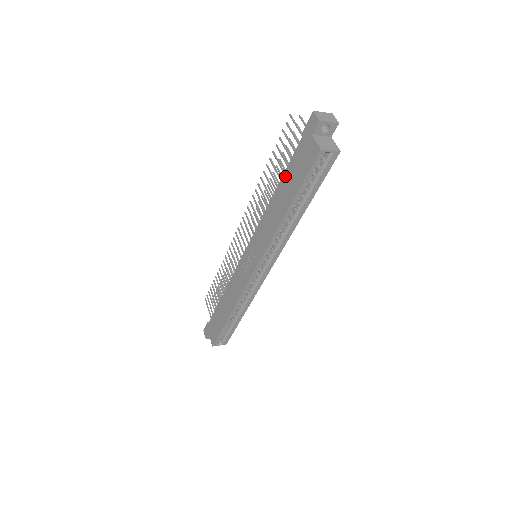
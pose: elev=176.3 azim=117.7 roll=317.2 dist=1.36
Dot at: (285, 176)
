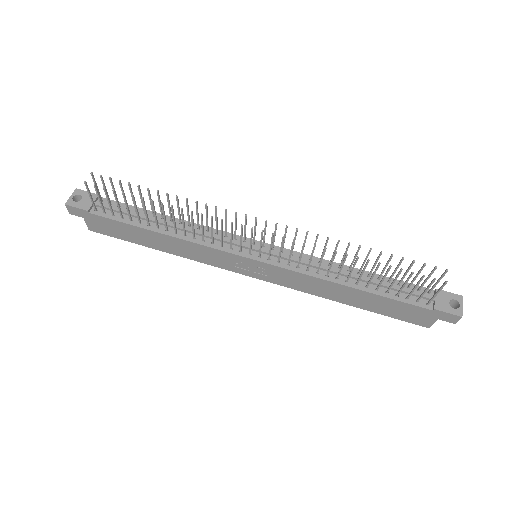
Dot at: (380, 299)
